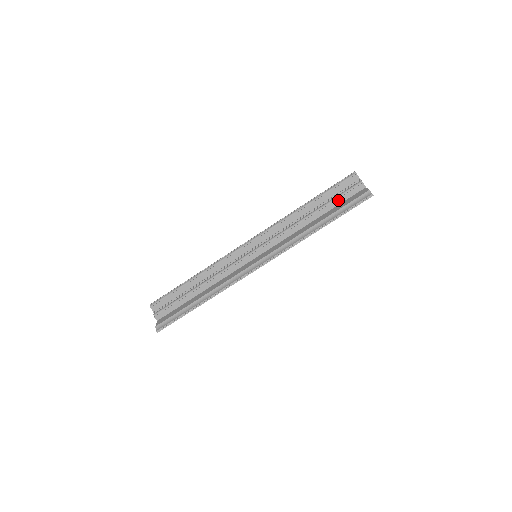
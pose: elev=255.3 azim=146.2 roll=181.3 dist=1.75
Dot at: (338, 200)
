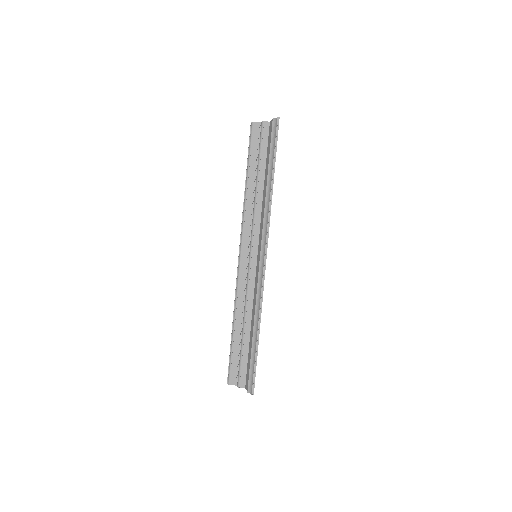
Dot at: (262, 152)
